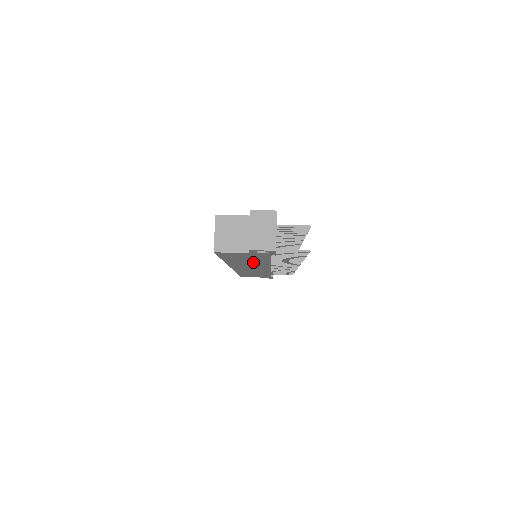
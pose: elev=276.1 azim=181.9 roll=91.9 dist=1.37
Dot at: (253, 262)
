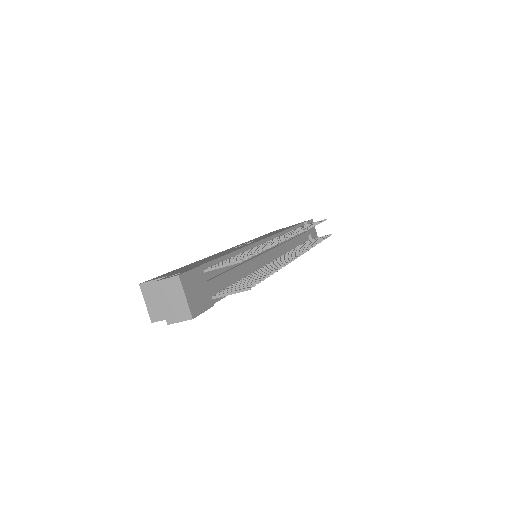
Dot at: occluded
